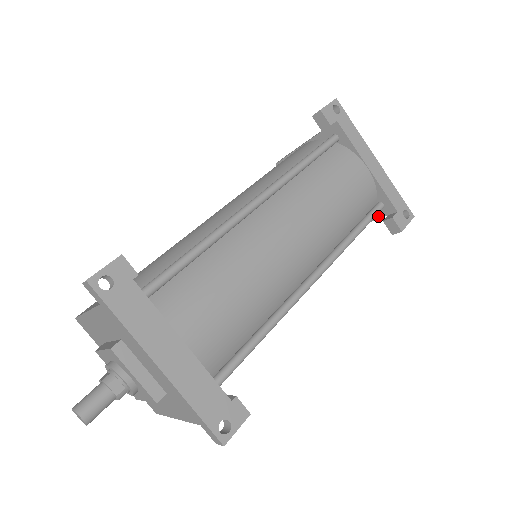
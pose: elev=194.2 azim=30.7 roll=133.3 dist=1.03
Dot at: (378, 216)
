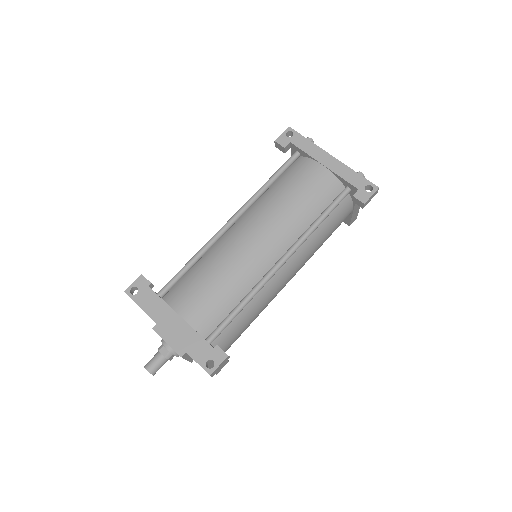
Dot at: occluded
